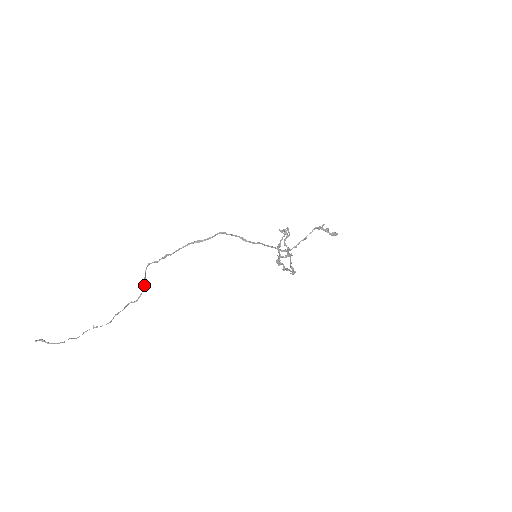
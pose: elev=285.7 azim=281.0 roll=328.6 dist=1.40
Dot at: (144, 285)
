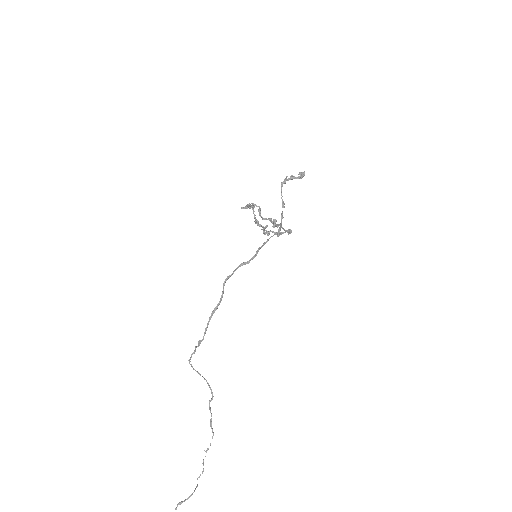
Dot at: (204, 379)
